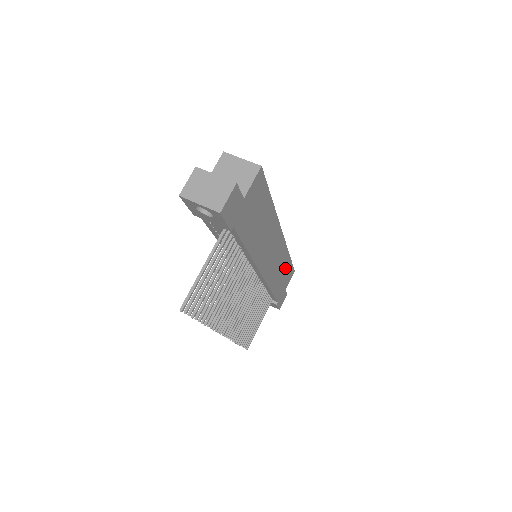
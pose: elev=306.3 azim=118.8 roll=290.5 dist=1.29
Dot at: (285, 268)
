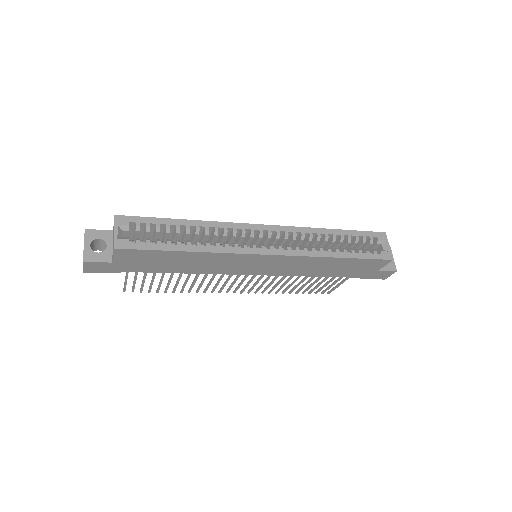
Dot at: (339, 263)
